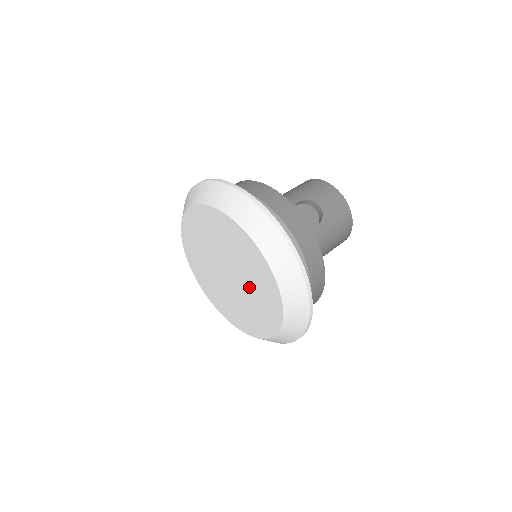
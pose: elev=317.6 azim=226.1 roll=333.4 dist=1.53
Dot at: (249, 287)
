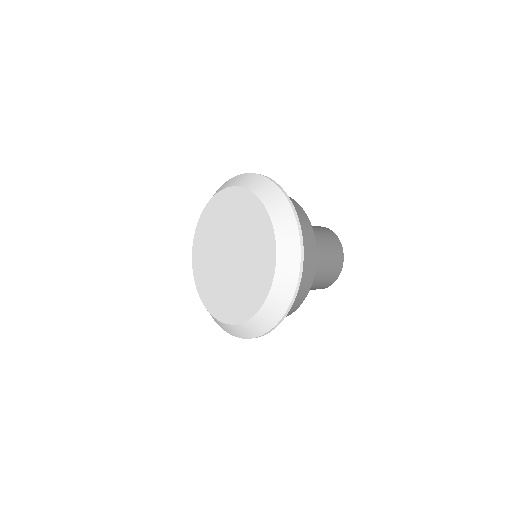
Dot at: (247, 247)
